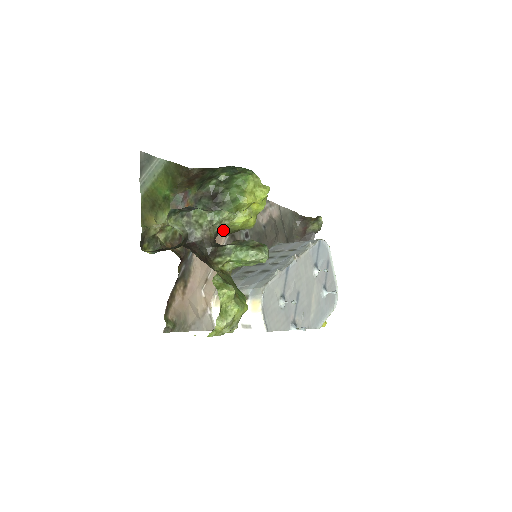
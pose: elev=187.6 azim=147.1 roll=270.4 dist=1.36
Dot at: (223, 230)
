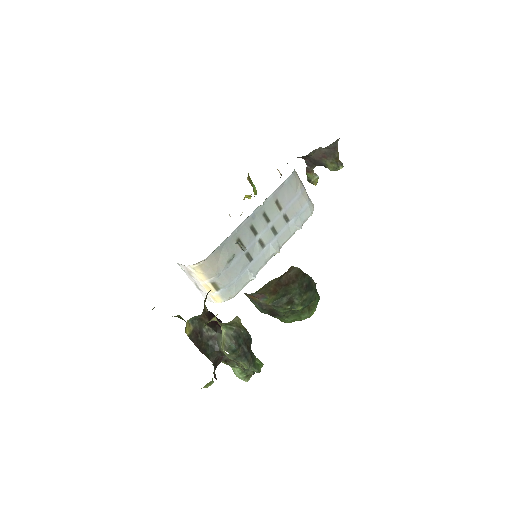
Dot at: occluded
